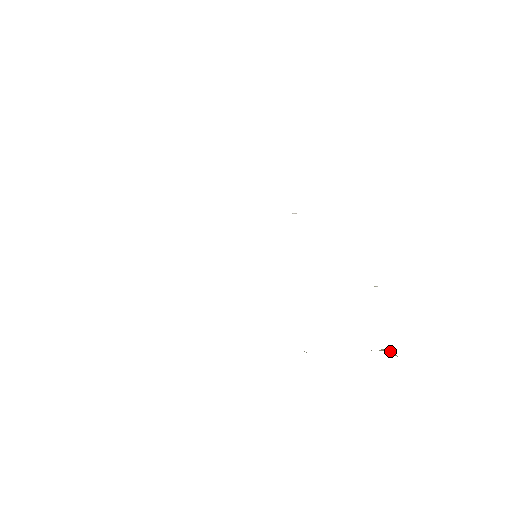
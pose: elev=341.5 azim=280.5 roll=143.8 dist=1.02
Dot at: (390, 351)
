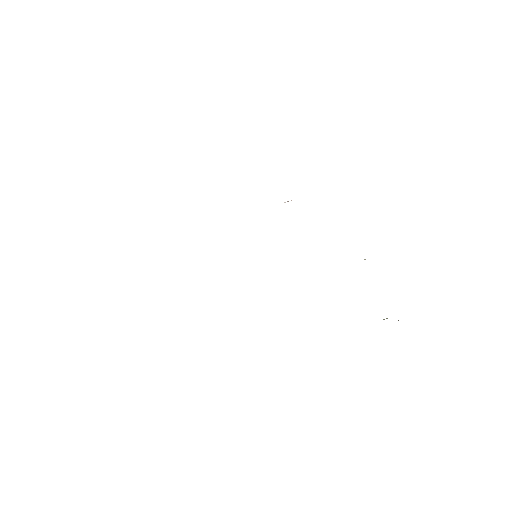
Dot at: occluded
